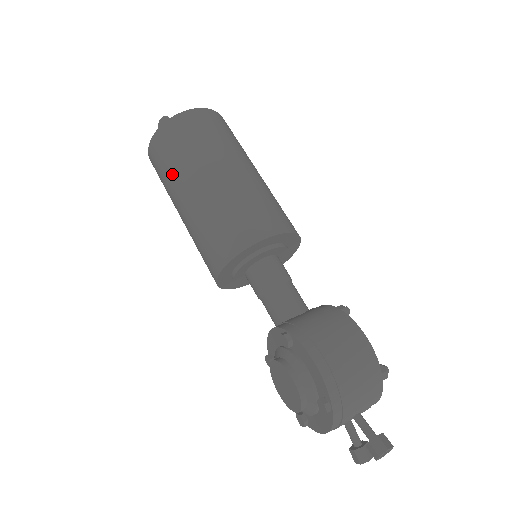
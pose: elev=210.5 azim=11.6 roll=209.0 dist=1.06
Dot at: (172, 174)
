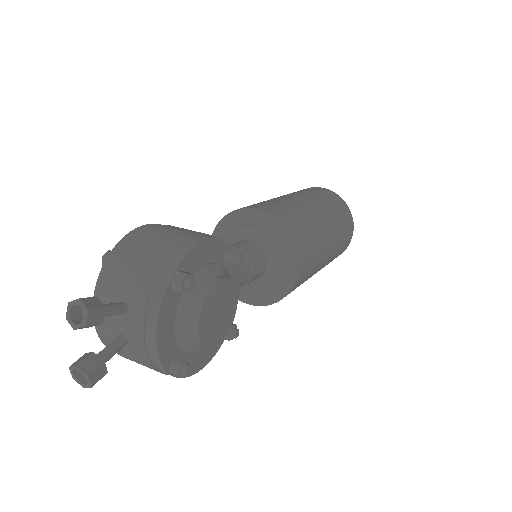
Dot at: occluded
